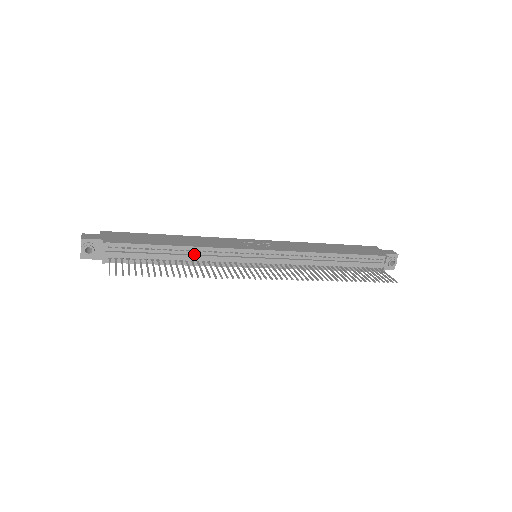
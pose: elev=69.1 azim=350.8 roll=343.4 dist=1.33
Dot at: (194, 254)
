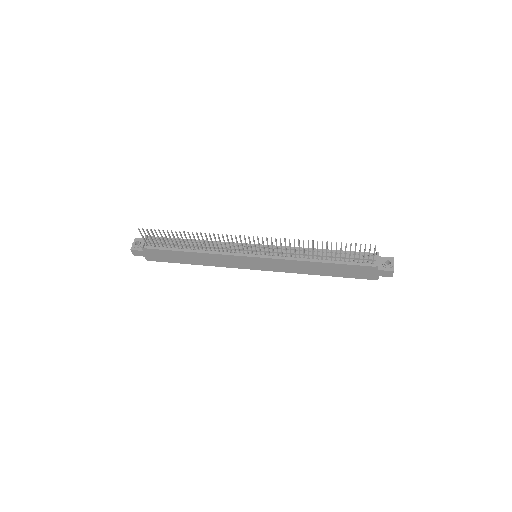
Dot at: occluded
